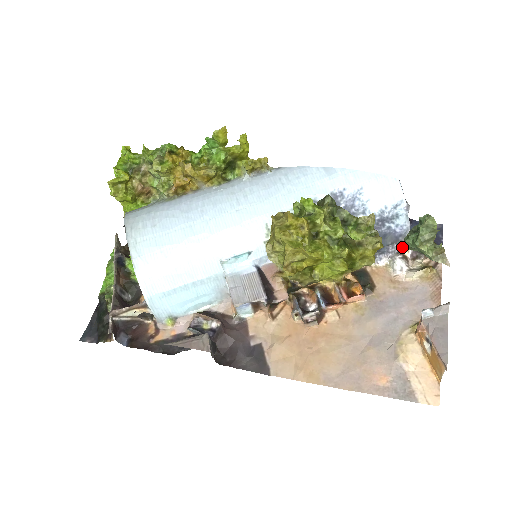
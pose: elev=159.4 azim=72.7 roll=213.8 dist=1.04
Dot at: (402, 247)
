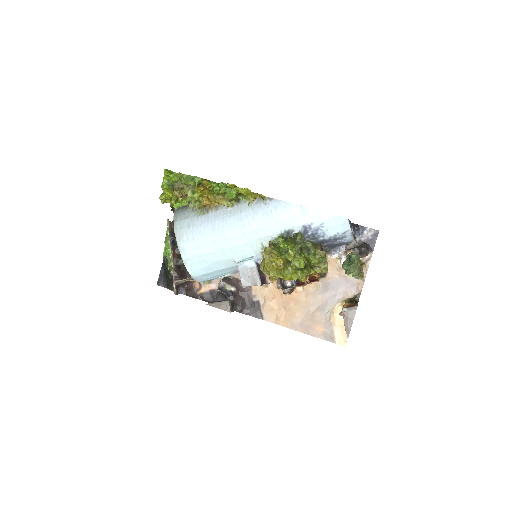
Dot at: (349, 246)
